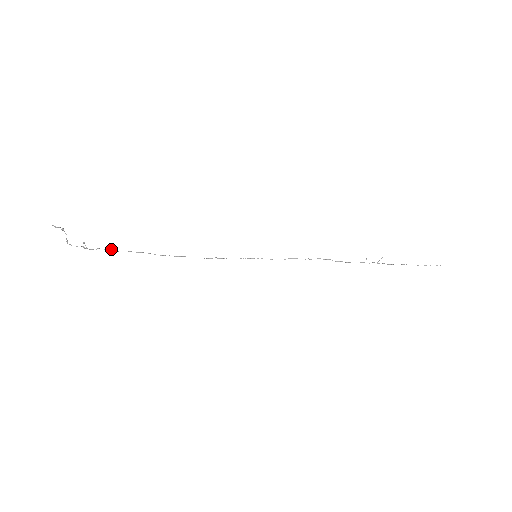
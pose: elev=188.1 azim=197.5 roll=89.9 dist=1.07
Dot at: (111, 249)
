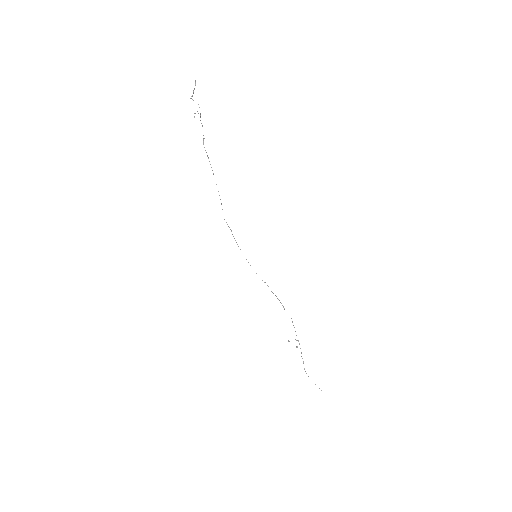
Dot at: (204, 138)
